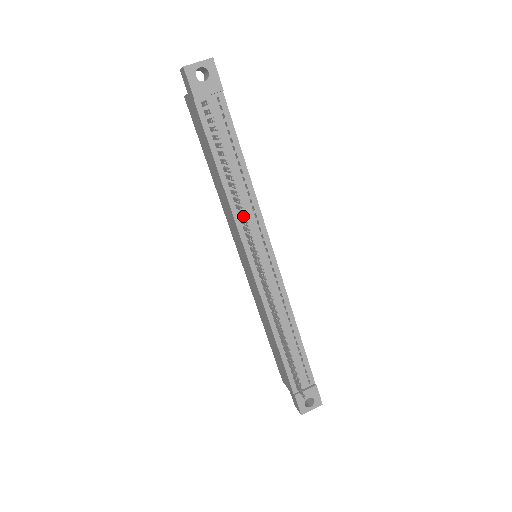
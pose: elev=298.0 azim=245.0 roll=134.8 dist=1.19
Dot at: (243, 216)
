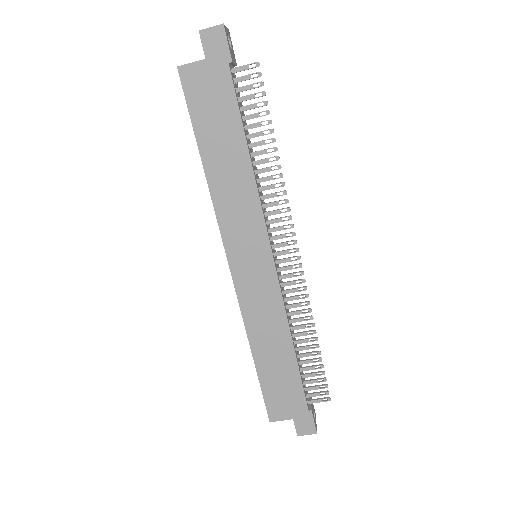
Dot at: (276, 194)
